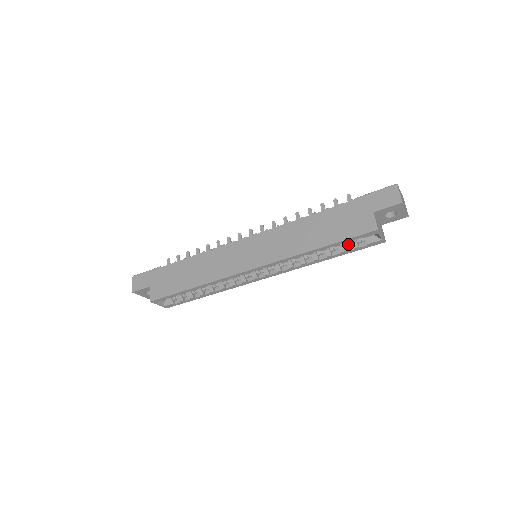
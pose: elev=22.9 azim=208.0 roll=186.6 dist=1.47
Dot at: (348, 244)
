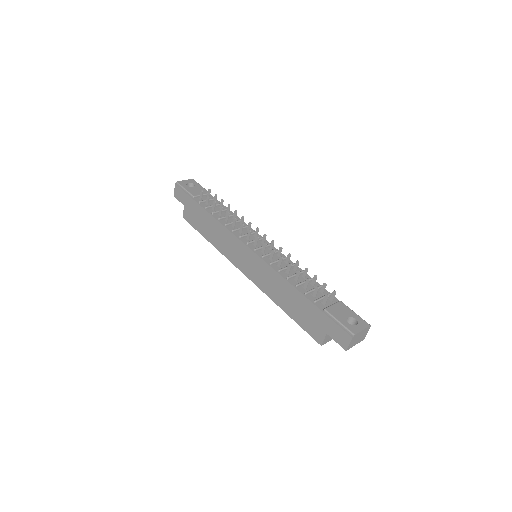
Dot at: occluded
